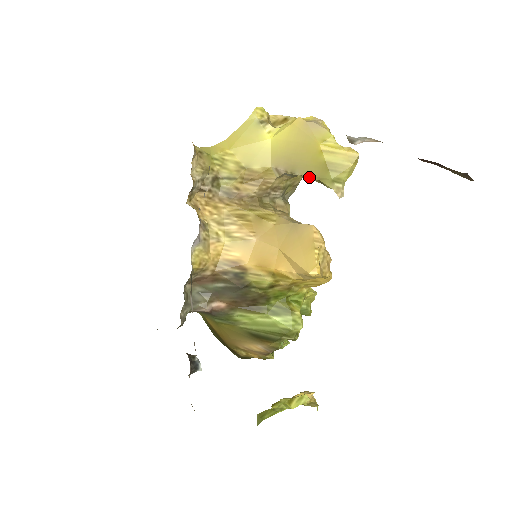
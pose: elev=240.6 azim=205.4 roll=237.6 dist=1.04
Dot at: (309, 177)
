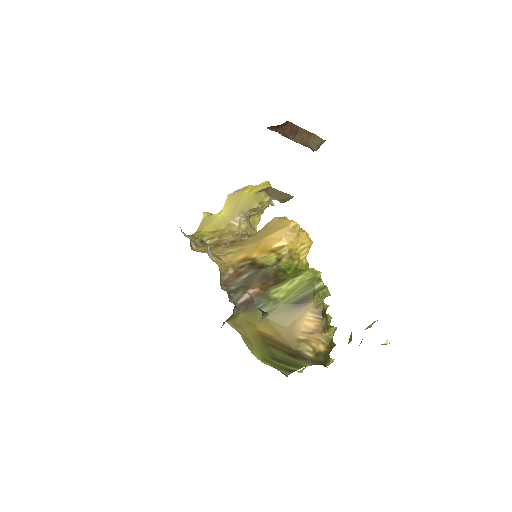
Dot at: (253, 206)
